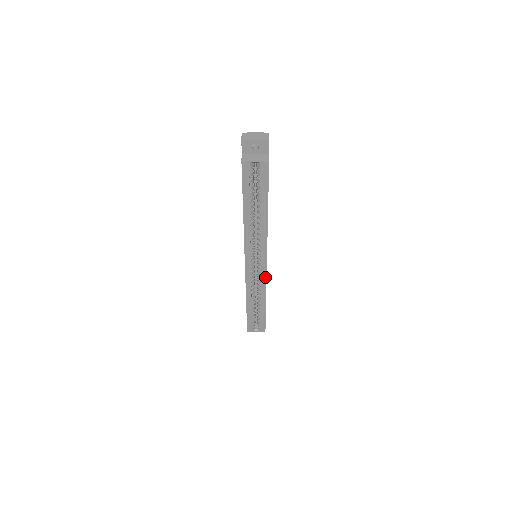
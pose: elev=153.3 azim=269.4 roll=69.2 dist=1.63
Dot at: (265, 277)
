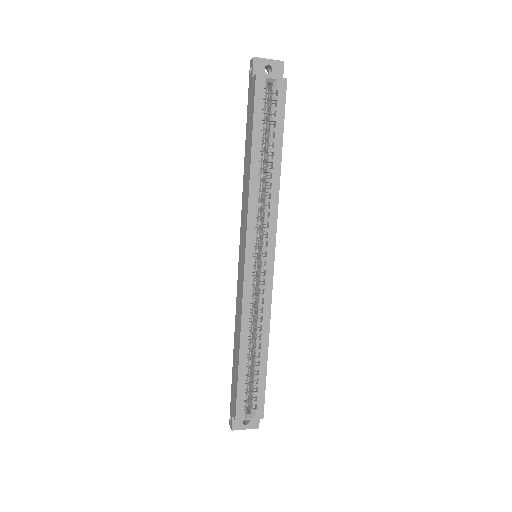
Dot at: (270, 287)
